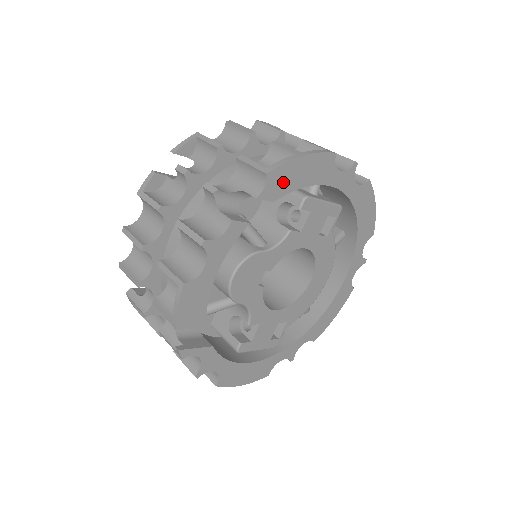
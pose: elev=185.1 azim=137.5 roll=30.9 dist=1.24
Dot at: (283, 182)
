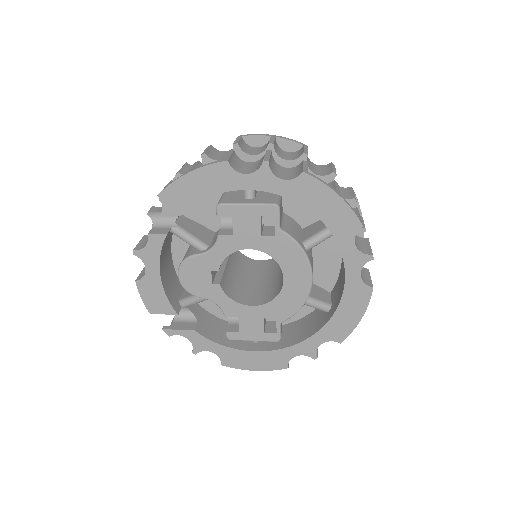
Dot at: (180, 198)
